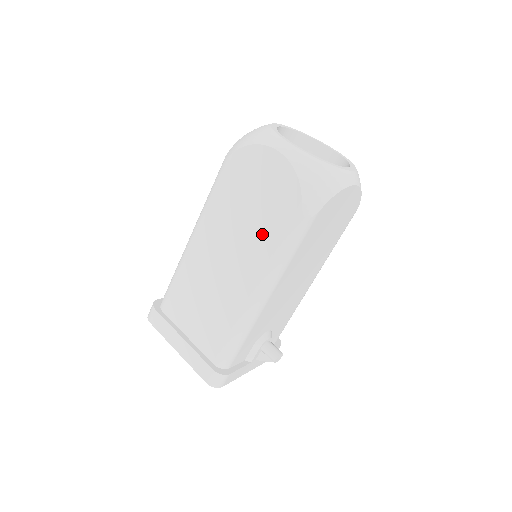
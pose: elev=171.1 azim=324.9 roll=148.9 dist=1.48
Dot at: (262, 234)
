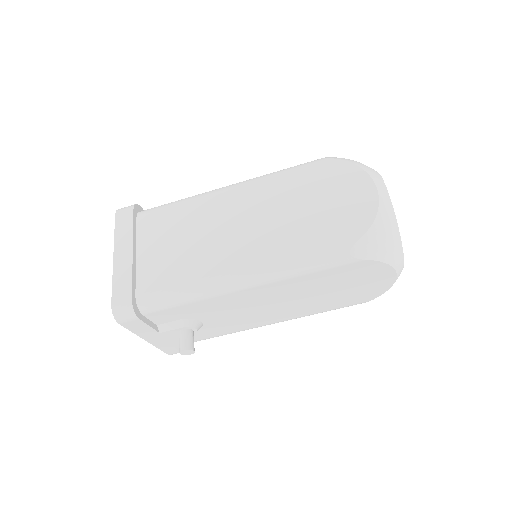
Dot at: (299, 233)
